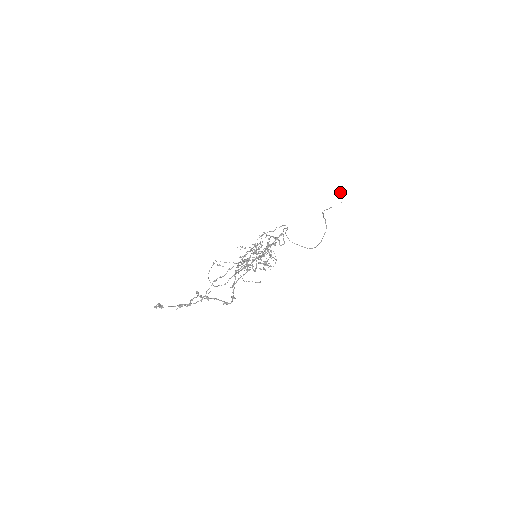
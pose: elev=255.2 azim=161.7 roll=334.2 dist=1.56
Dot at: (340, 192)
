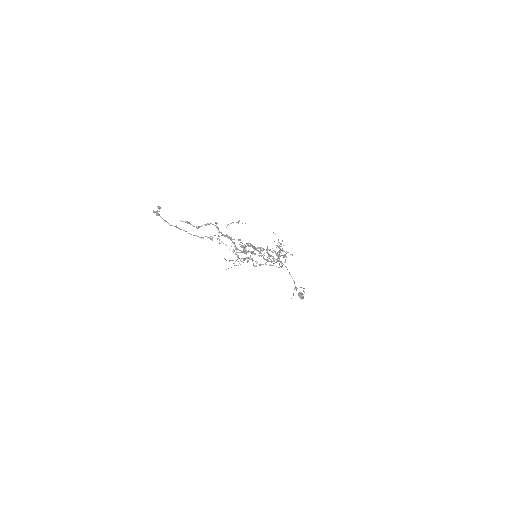
Dot at: occluded
